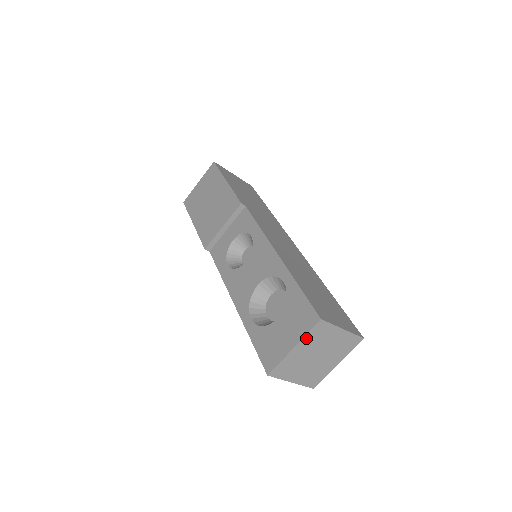
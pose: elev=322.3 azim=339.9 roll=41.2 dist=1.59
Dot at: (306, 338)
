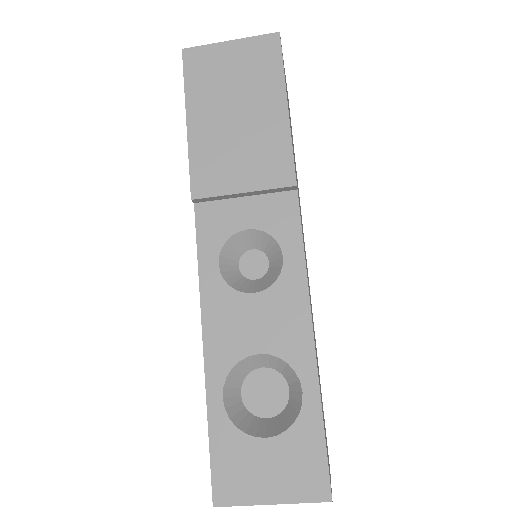
Dot at: (295, 501)
